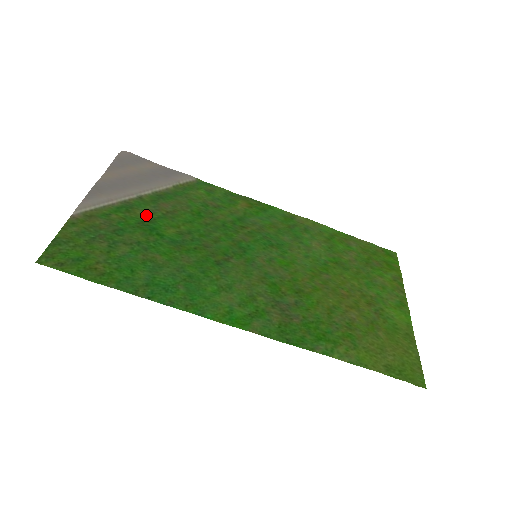
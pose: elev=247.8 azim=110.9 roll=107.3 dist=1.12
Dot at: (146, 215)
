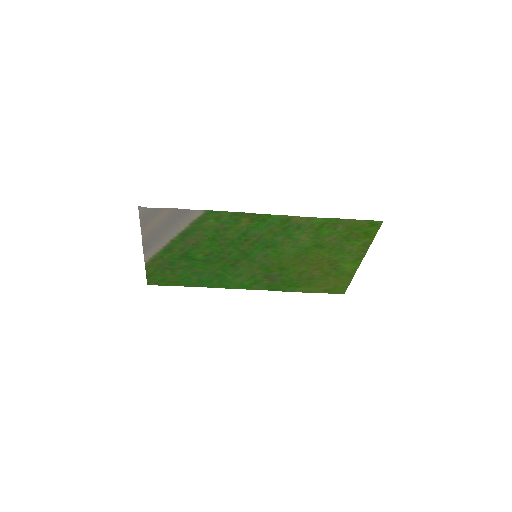
Dot at: (182, 251)
